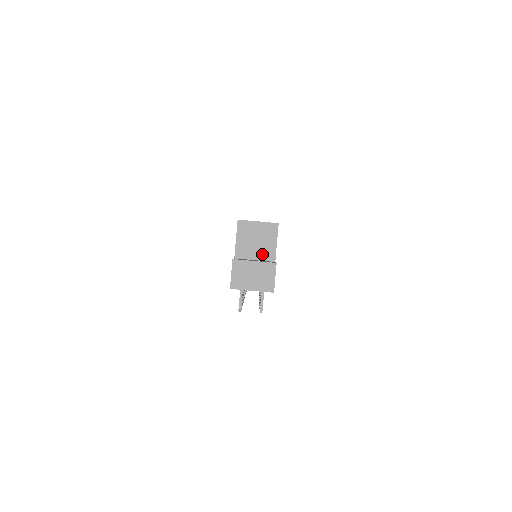
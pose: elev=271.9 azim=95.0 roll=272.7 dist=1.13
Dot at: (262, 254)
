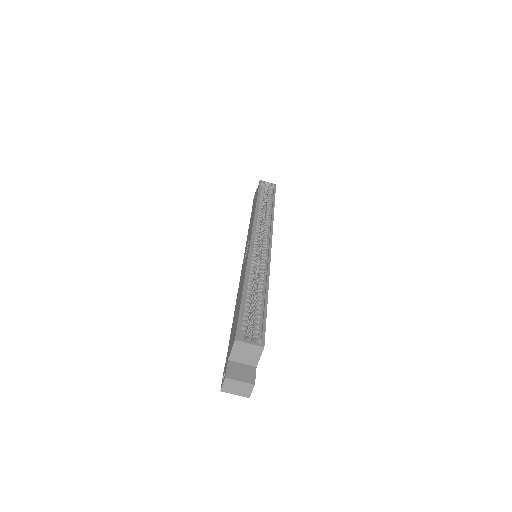
Dot at: (248, 361)
